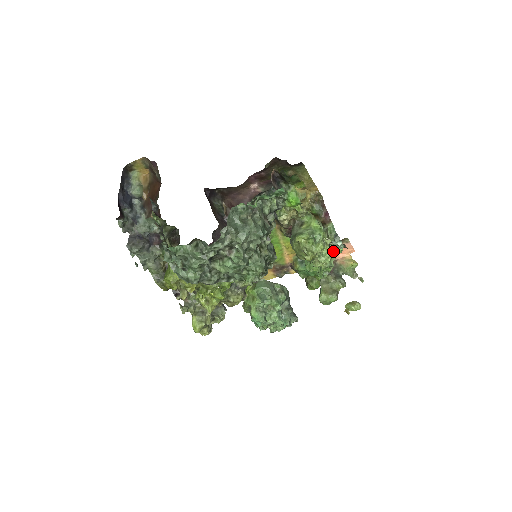
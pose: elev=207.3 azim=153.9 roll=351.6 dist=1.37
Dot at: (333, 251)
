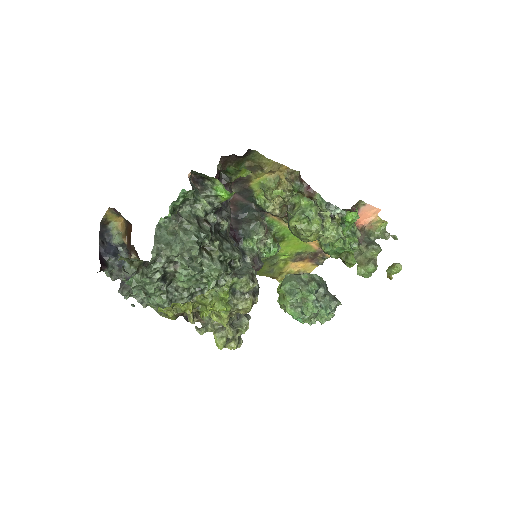
Dot at: (339, 221)
